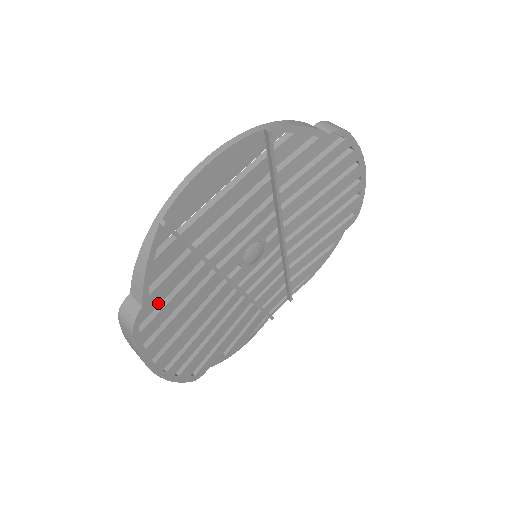
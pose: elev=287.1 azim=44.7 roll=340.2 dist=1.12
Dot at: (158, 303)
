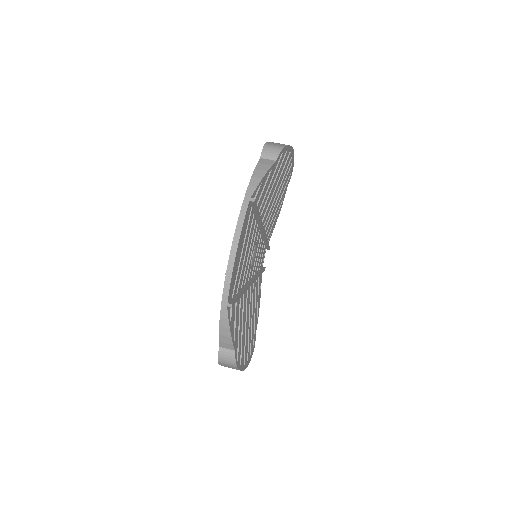
Dot at: (237, 339)
